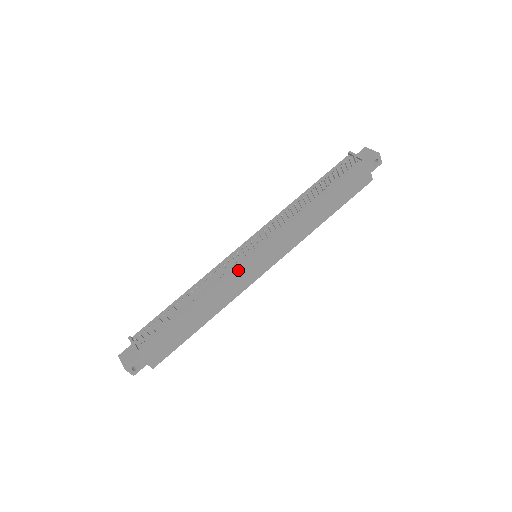
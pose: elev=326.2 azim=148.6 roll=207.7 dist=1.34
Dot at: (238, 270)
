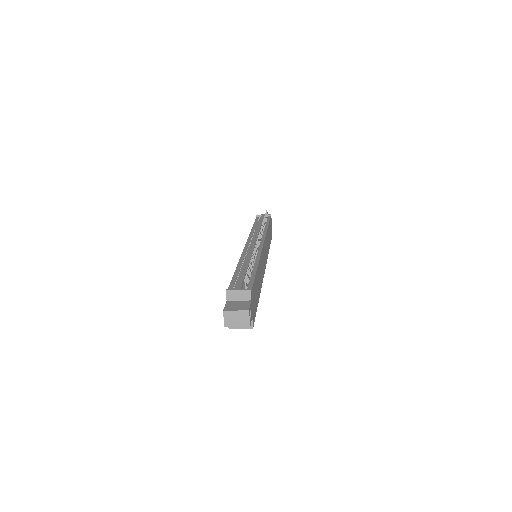
Dot at: (262, 253)
